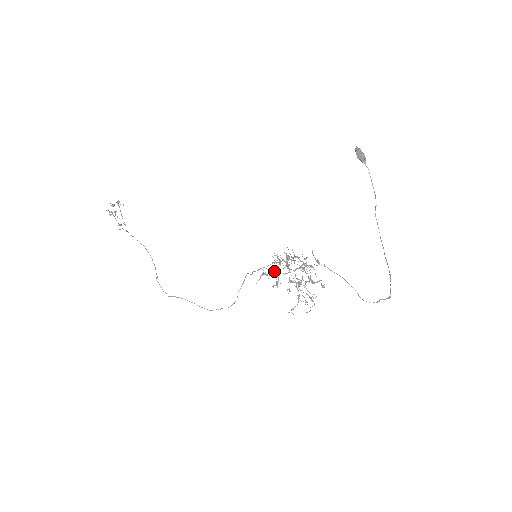
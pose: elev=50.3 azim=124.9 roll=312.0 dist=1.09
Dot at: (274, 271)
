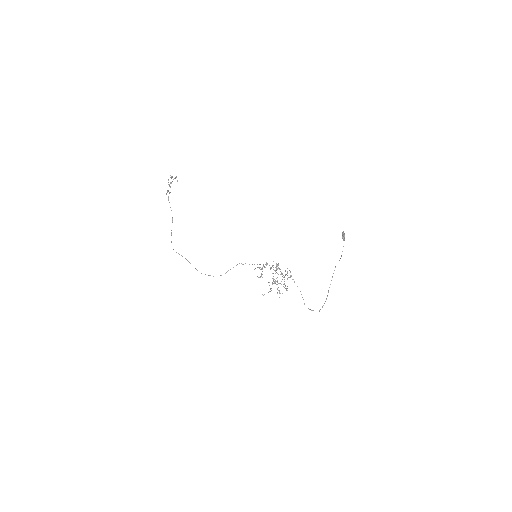
Dot at: (262, 269)
